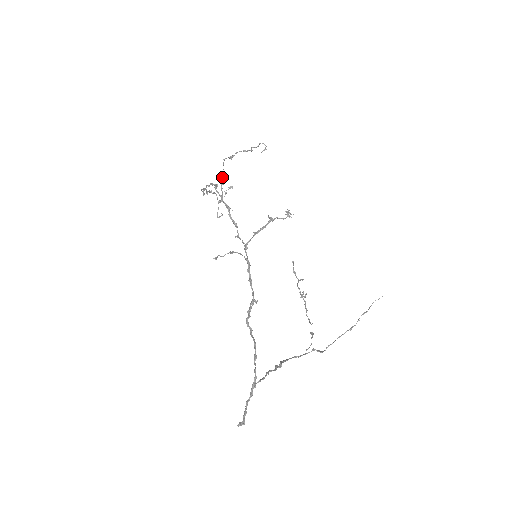
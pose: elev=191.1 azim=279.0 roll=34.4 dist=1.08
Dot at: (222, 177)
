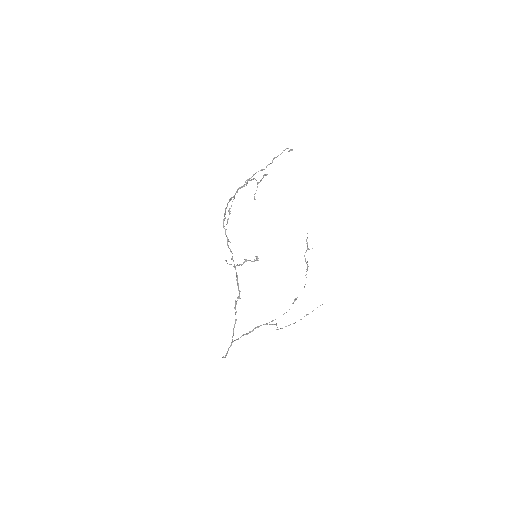
Dot at: (229, 213)
